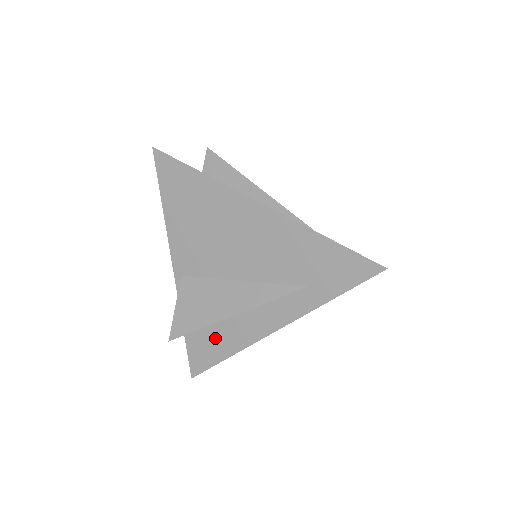
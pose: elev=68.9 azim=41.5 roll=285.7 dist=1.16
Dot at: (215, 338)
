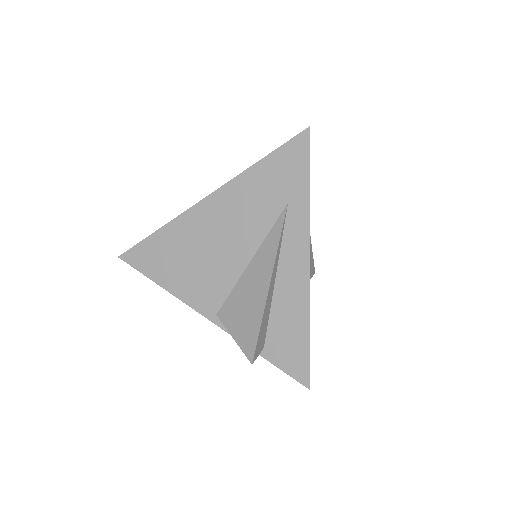
Dot at: (285, 328)
